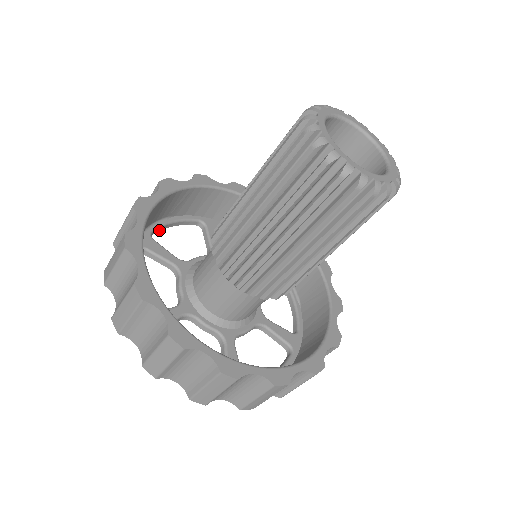
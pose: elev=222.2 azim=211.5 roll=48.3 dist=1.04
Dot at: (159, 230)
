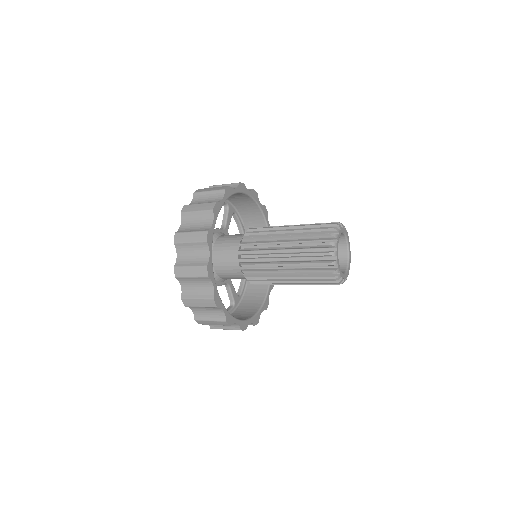
Dot at: occluded
